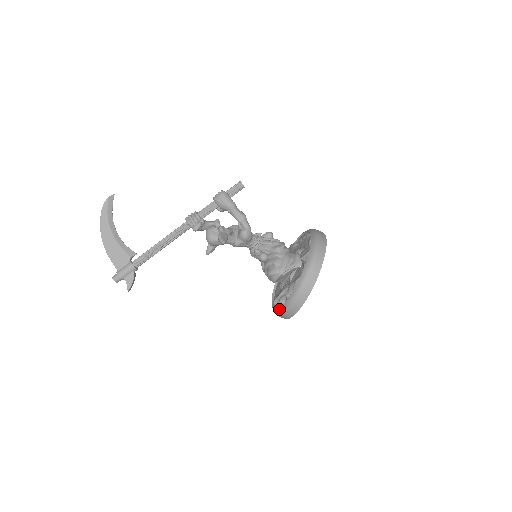
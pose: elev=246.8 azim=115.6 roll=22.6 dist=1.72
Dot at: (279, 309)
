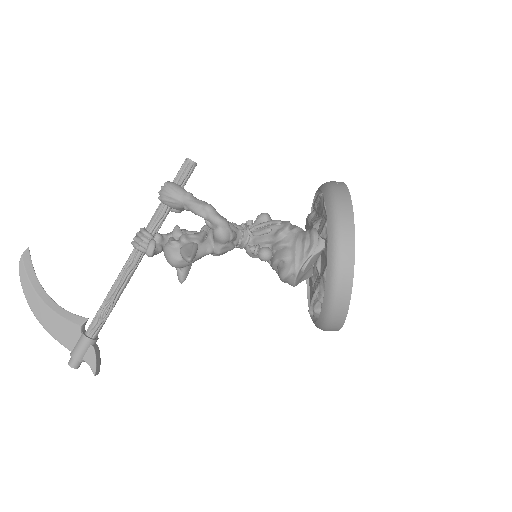
Dot at: (318, 323)
